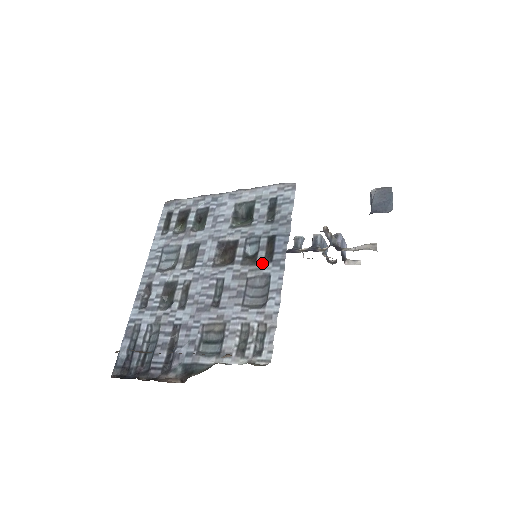
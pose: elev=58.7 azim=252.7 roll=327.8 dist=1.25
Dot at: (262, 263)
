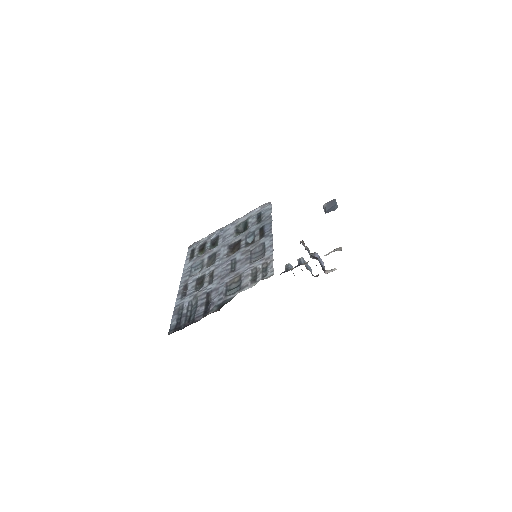
Dot at: (258, 240)
